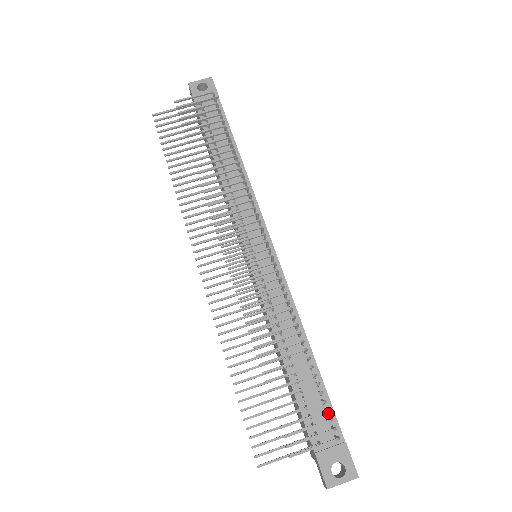
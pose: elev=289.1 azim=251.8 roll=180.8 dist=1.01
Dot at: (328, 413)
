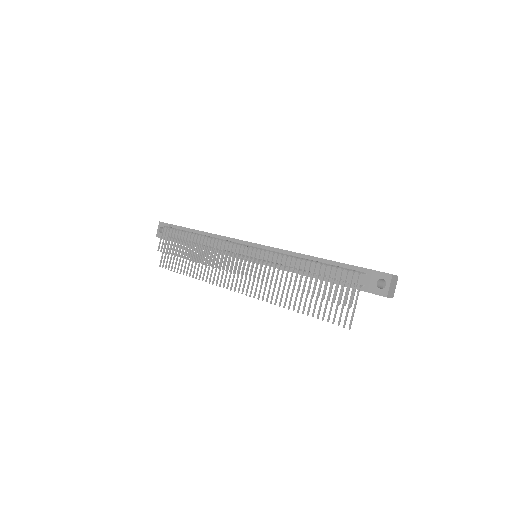
Dot at: occluded
